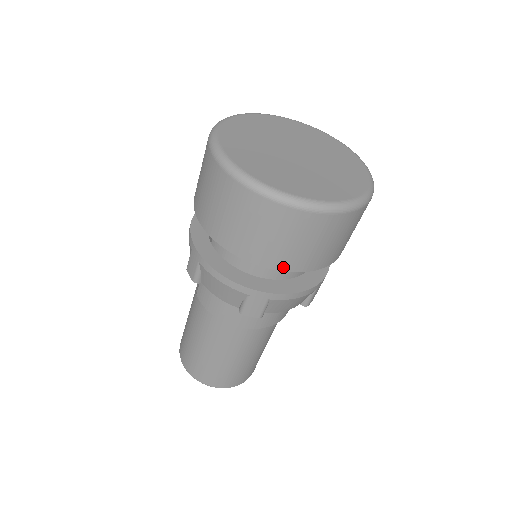
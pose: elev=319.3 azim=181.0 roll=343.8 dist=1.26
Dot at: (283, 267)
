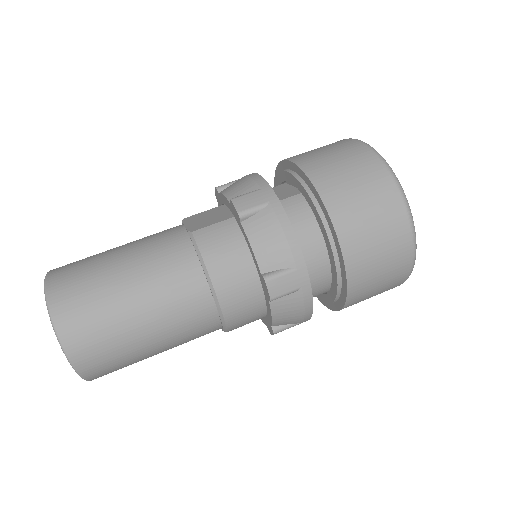
Dot at: (350, 269)
